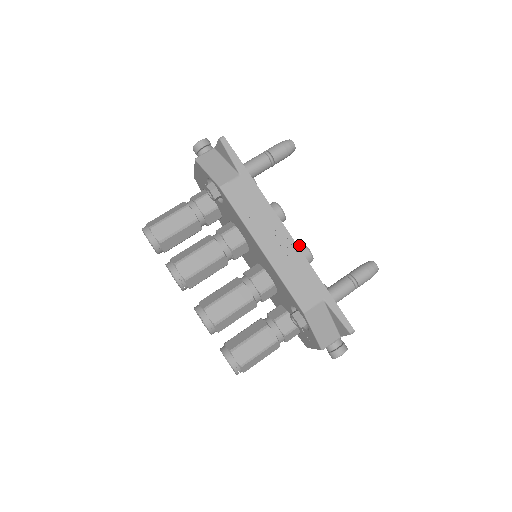
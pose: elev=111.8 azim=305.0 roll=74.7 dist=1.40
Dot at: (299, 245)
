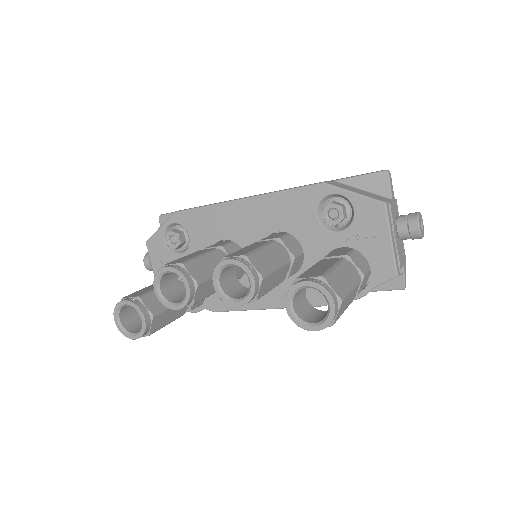
Dot at: occluded
